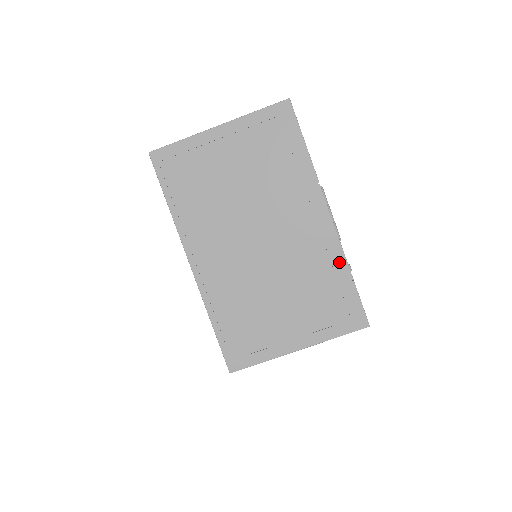
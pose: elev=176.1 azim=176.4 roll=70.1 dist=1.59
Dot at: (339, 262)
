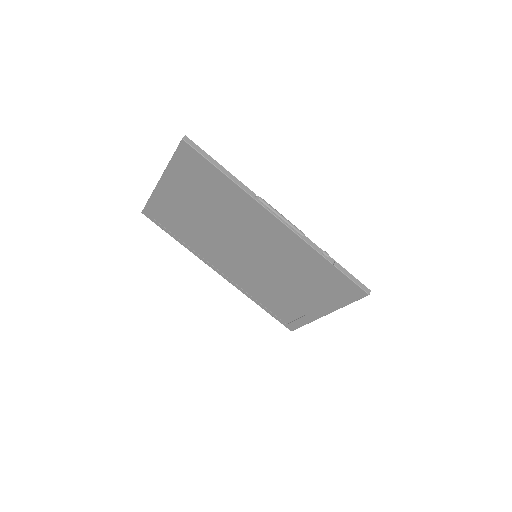
Dot at: (312, 254)
